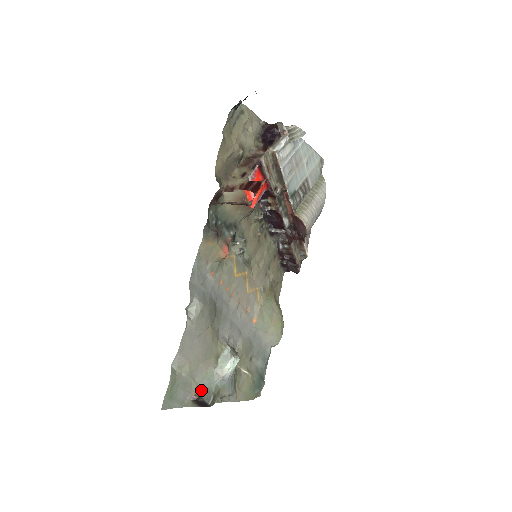
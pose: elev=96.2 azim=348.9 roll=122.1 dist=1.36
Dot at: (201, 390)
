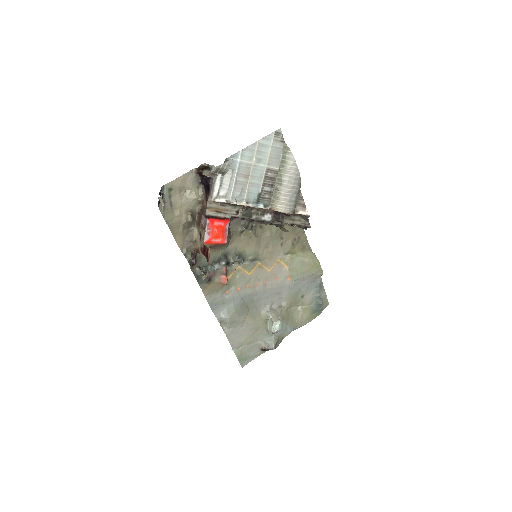
Dot at: (265, 344)
